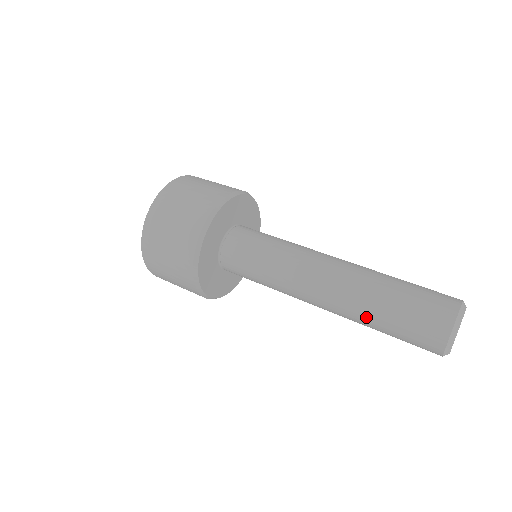
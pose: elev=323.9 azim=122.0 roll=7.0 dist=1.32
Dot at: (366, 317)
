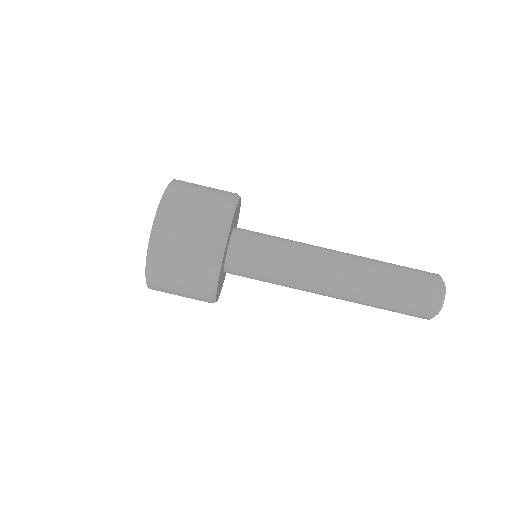
Dot at: occluded
